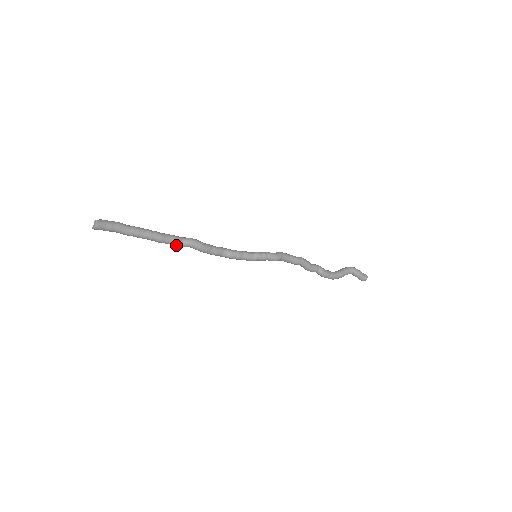
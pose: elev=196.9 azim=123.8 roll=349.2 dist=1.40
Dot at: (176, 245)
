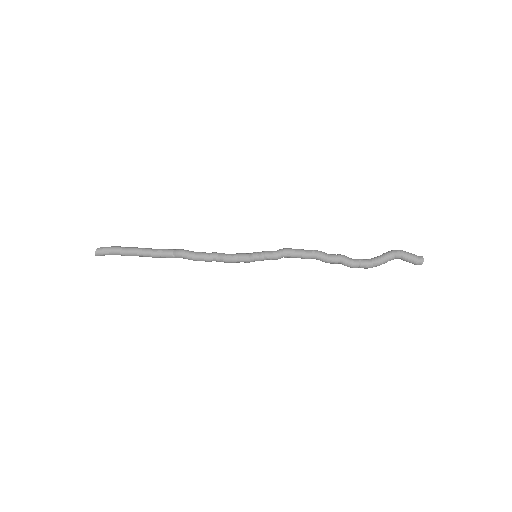
Dot at: occluded
